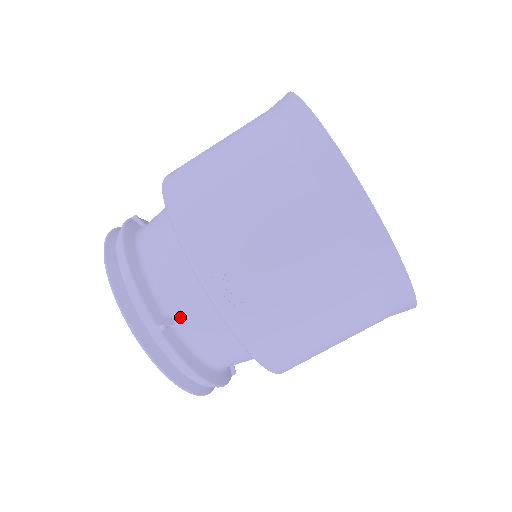
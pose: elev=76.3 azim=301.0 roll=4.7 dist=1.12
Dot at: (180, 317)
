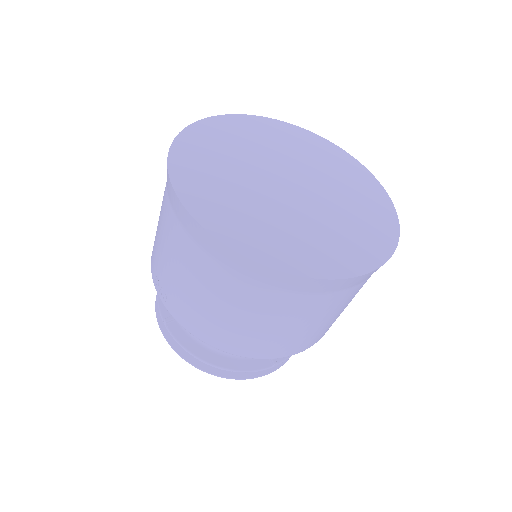
Dot at: occluded
